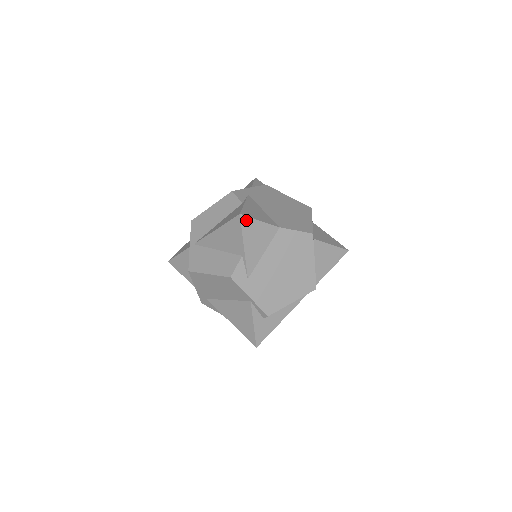
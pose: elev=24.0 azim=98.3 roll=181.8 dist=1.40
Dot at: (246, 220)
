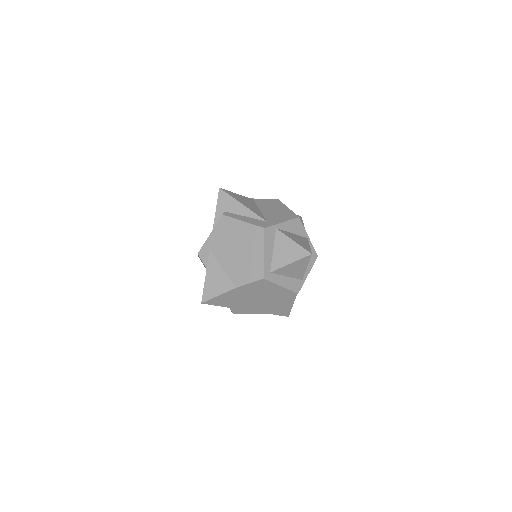
Dot at: (209, 302)
